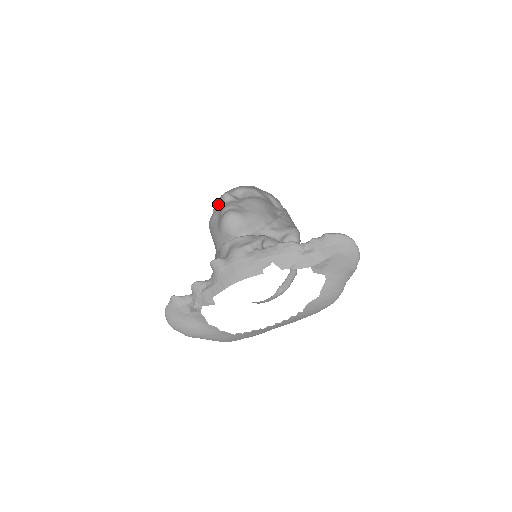
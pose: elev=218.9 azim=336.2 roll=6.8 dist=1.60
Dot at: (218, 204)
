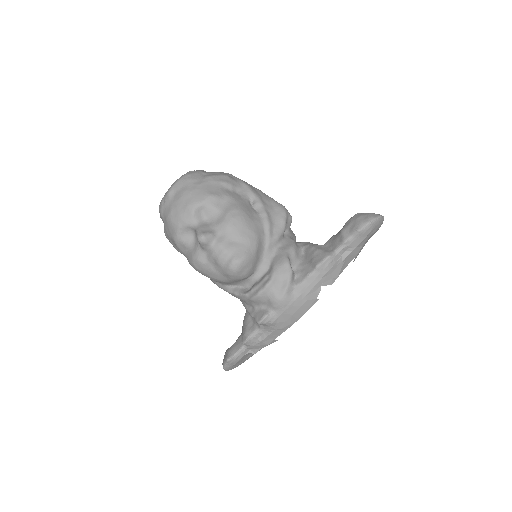
Dot at: (181, 238)
